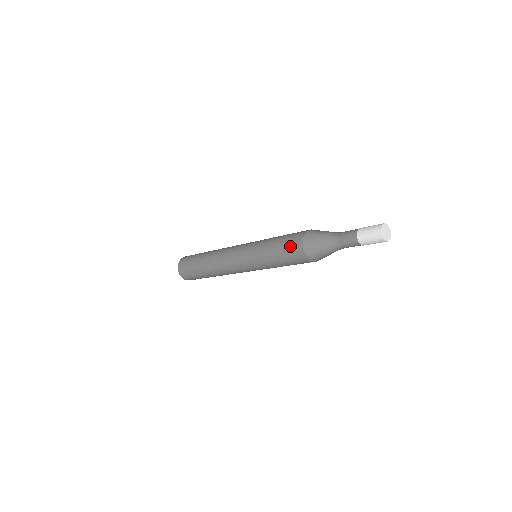
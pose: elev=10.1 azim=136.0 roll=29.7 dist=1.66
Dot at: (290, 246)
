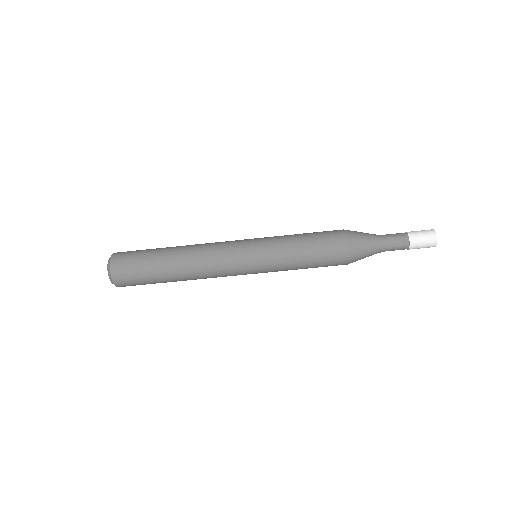
Dot at: (326, 231)
